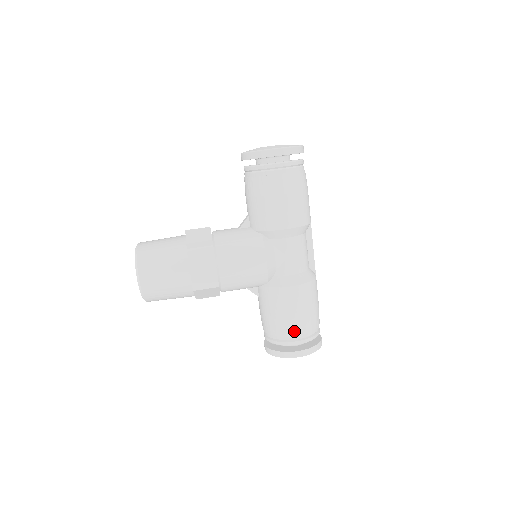
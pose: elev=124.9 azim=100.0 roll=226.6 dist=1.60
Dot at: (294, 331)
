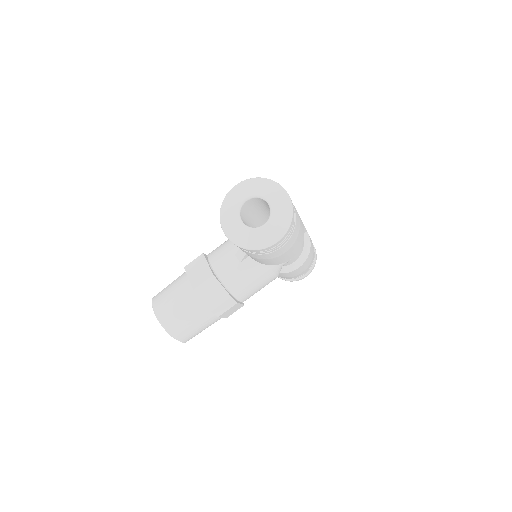
Dot at: occluded
